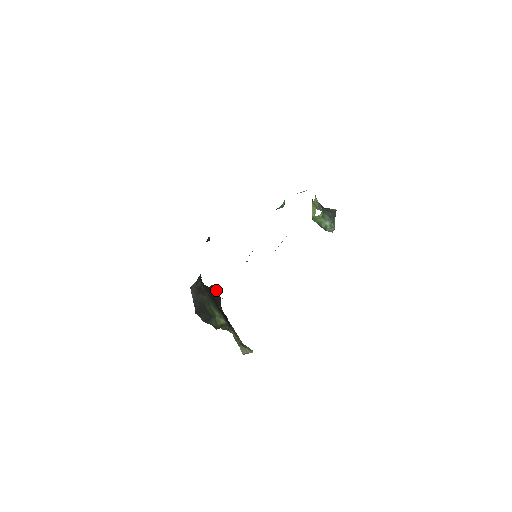
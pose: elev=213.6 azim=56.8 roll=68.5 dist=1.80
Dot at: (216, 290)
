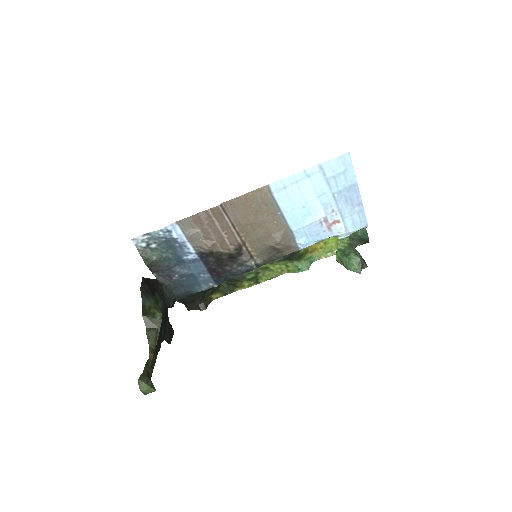
Dot at: (172, 334)
